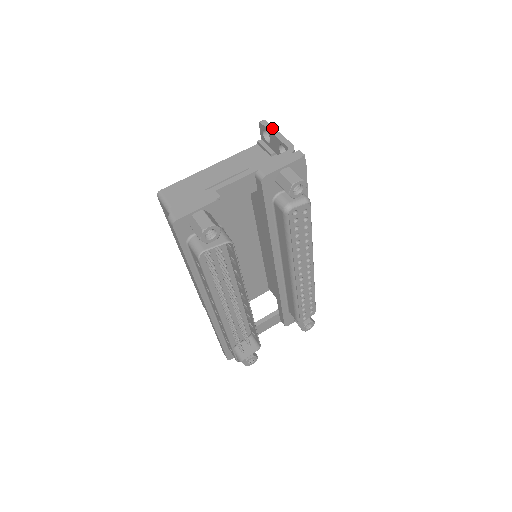
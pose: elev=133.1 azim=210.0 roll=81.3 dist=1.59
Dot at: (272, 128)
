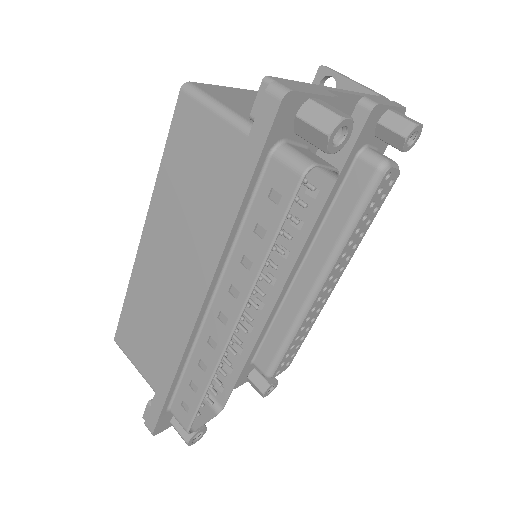
Dot at: (343, 75)
